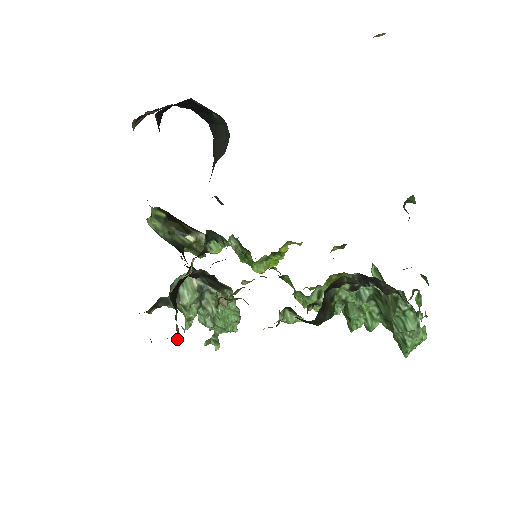
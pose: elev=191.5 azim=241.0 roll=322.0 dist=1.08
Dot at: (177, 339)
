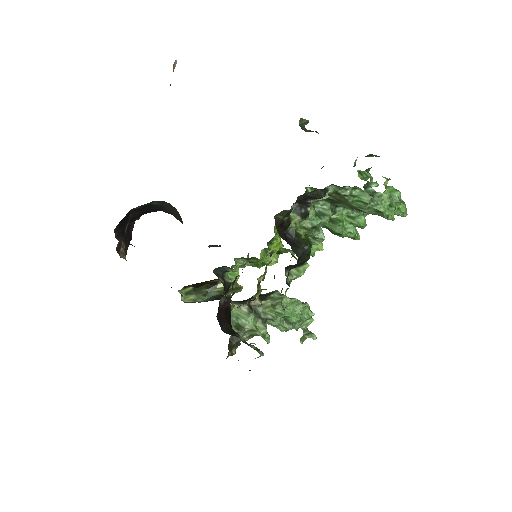
Dot at: occluded
